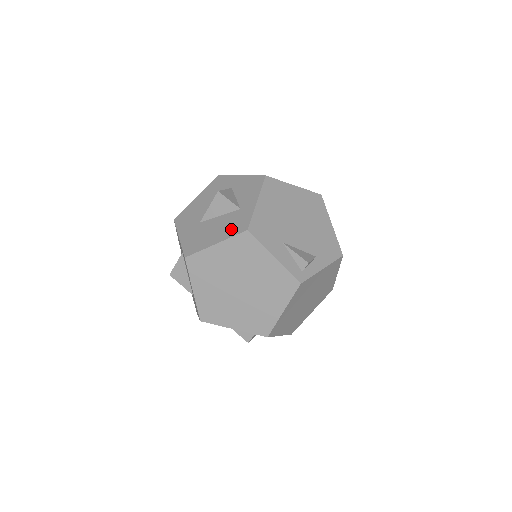
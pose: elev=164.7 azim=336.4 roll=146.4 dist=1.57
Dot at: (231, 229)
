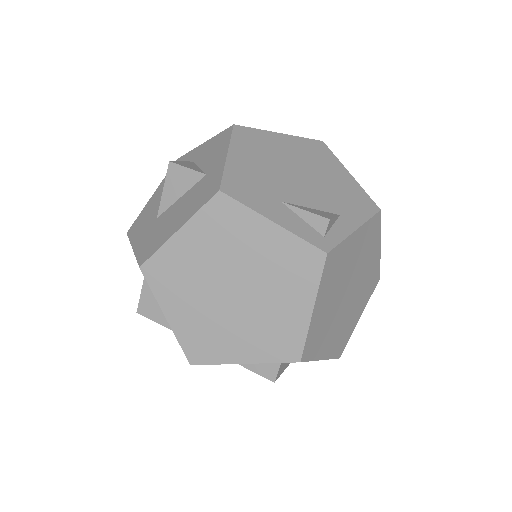
Dot at: (197, 202)
